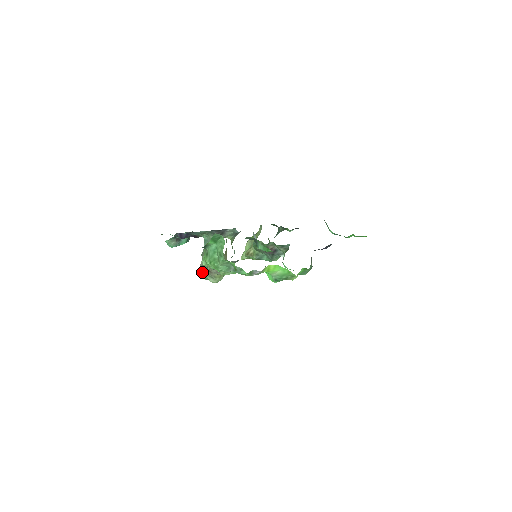
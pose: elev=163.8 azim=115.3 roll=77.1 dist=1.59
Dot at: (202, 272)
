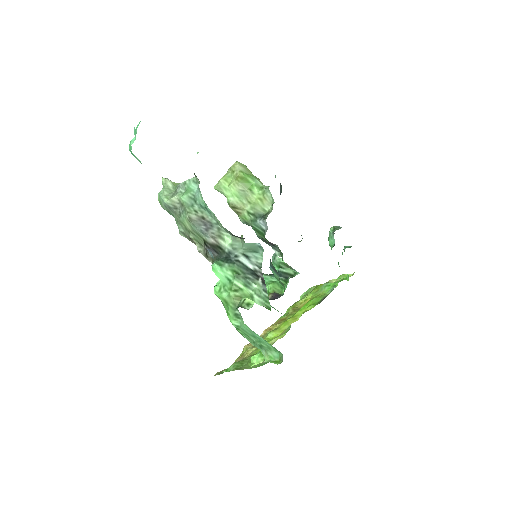
Dot at: (168, 209)
